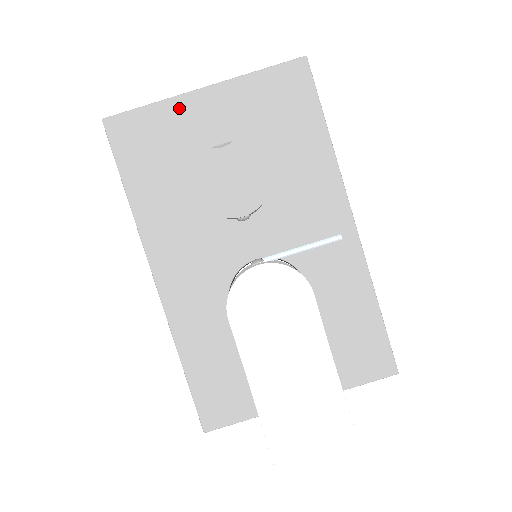
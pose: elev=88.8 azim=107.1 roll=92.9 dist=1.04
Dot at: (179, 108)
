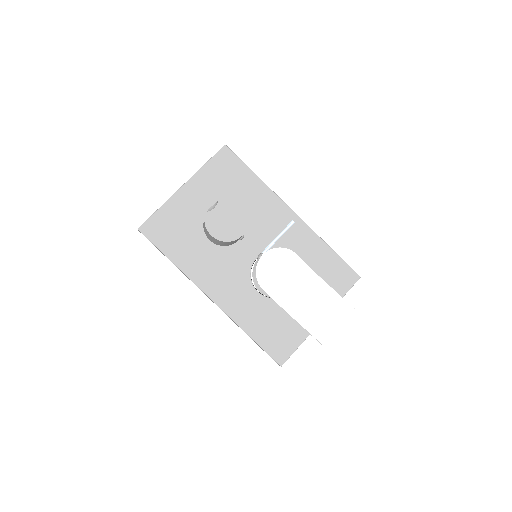
Dot at: (175, 202)
